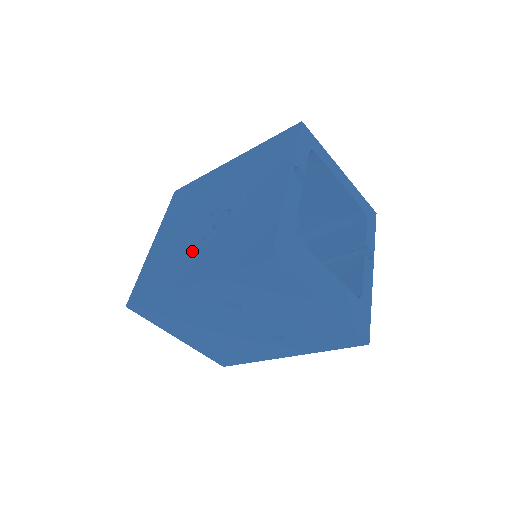
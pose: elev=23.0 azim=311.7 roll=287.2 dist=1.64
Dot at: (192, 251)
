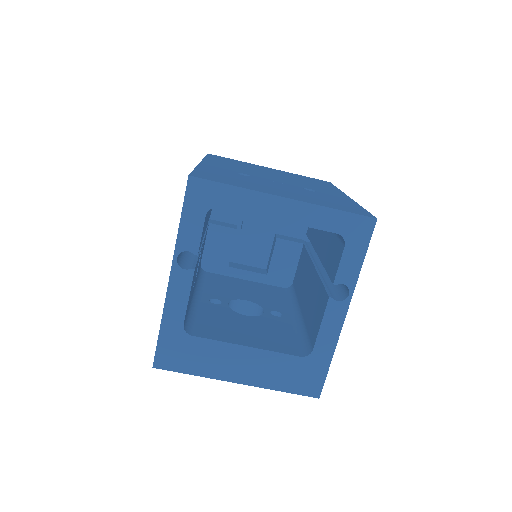
Dot at: occluded
